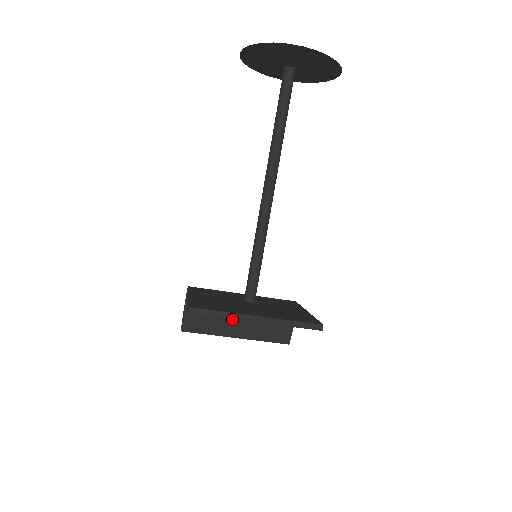
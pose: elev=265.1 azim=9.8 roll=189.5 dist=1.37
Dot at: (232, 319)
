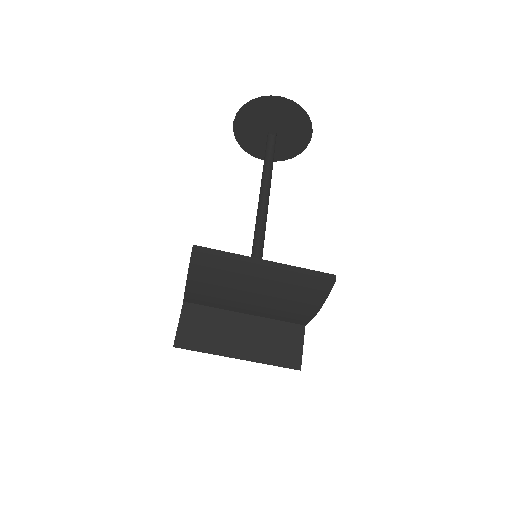
Dot at: (233, 334)
